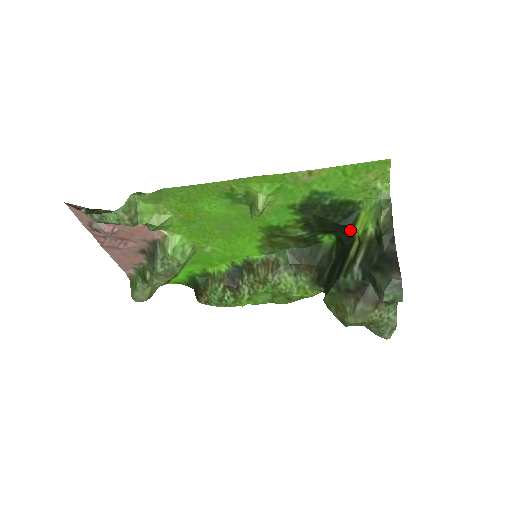
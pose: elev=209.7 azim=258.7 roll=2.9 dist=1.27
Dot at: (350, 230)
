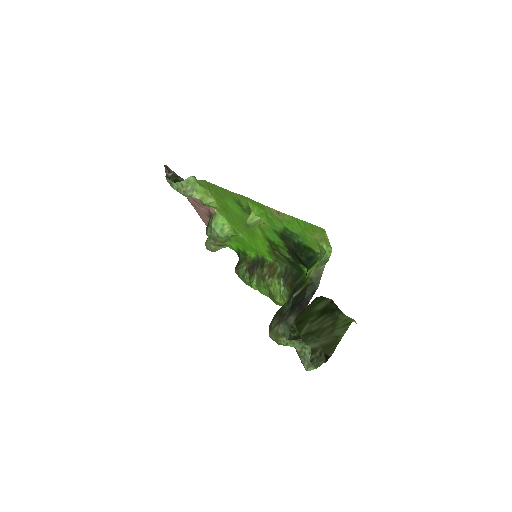
Dot at: occluded
